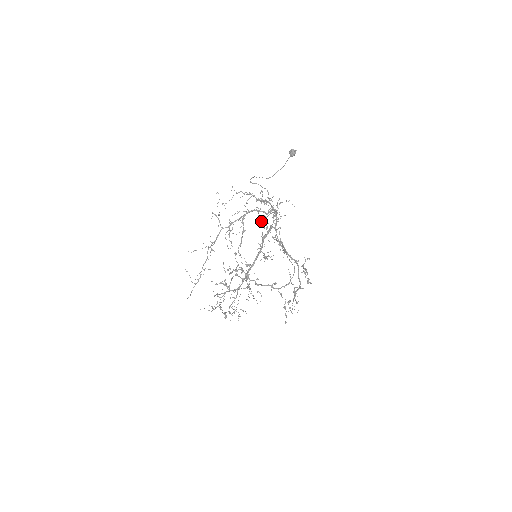
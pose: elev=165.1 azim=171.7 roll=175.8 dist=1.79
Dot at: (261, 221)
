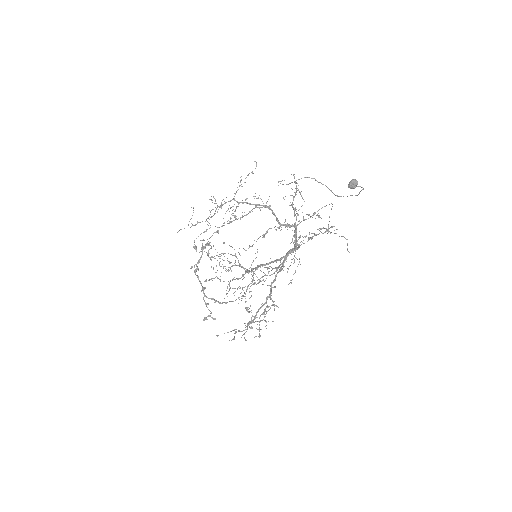
Dot at: occluded
